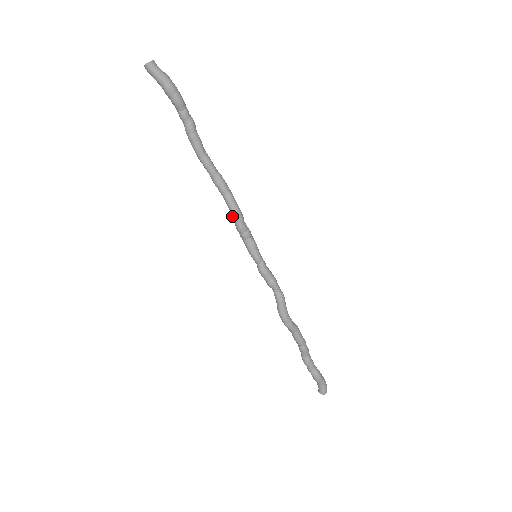
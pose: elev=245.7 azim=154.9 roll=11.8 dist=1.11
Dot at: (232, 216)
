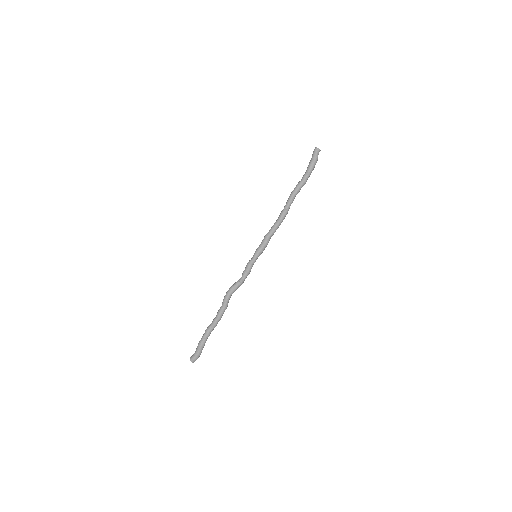
Dot at: (270, 229)
